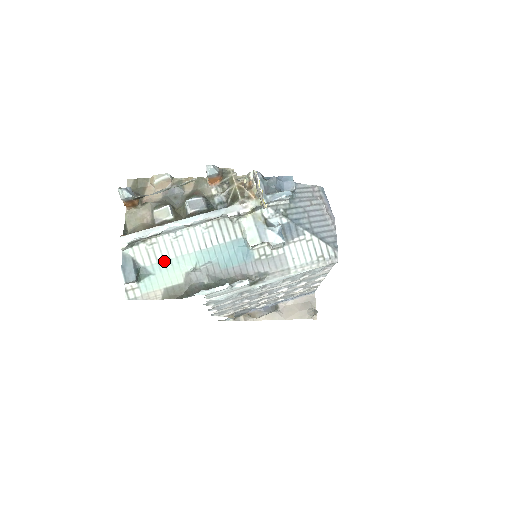
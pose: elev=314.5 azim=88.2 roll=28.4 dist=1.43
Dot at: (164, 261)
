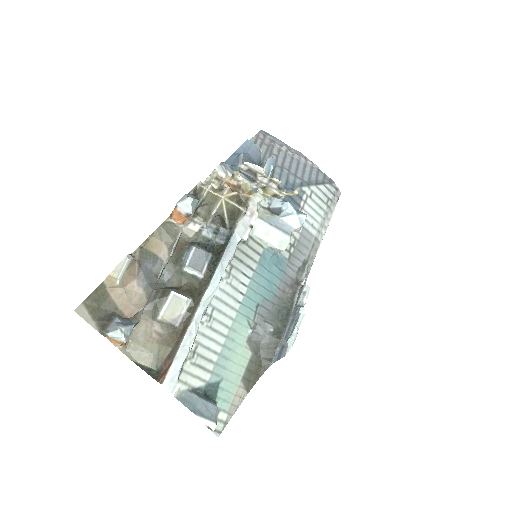
Dot at: (219, 355)
